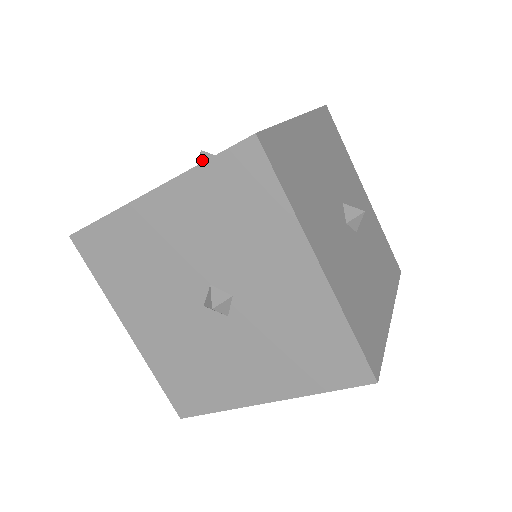
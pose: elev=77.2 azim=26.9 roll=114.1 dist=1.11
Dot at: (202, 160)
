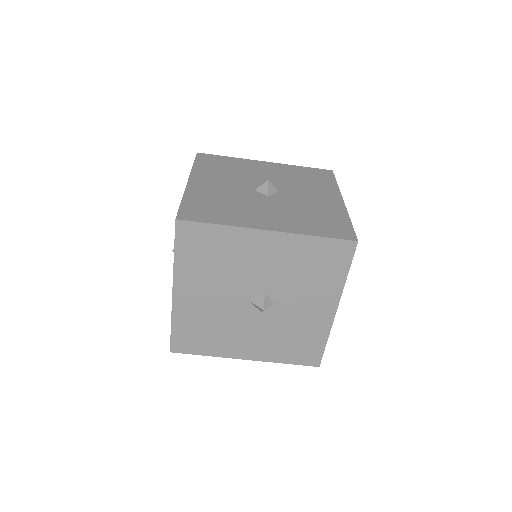
Dot at: (269, 189)
